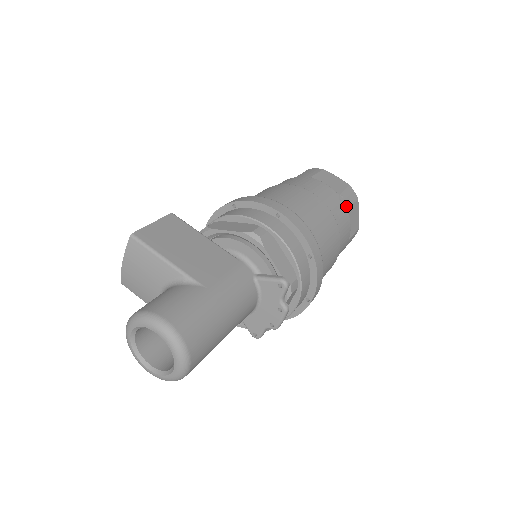
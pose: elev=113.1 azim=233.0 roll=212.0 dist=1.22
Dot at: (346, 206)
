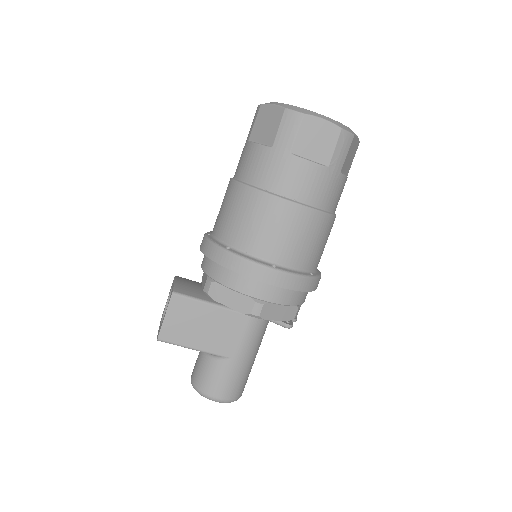
Dot at: (338, 171)
